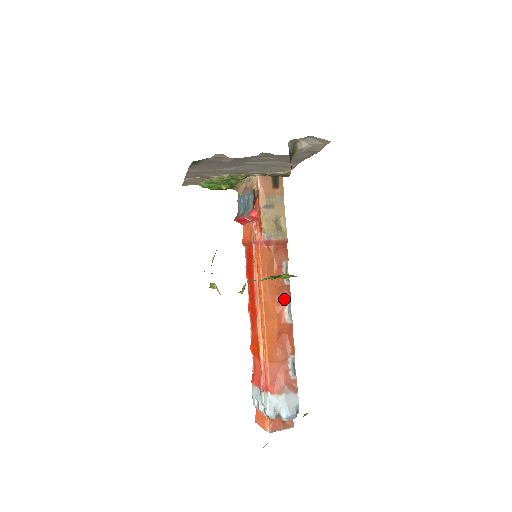
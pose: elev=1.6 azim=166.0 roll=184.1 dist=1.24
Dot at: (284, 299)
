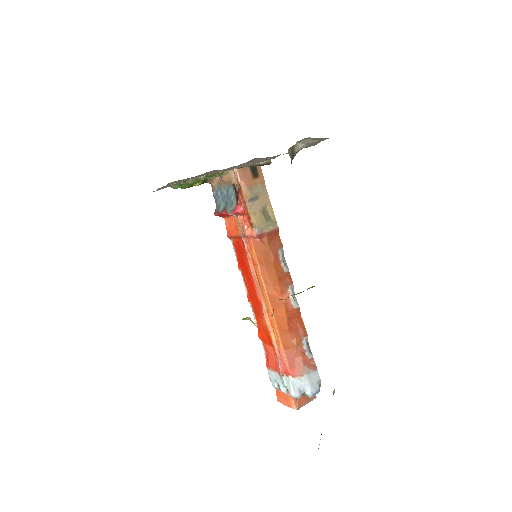
Dot at: (287, 287)
